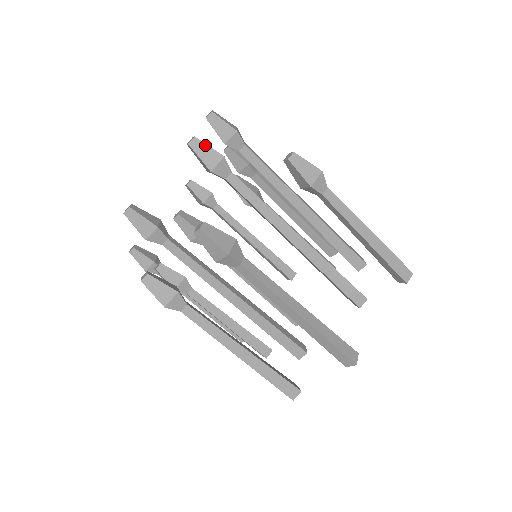
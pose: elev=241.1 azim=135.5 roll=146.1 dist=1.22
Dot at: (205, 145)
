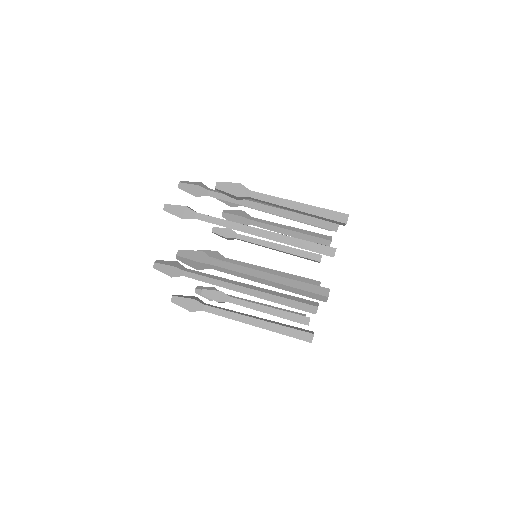
Dot at: (172, 206)
